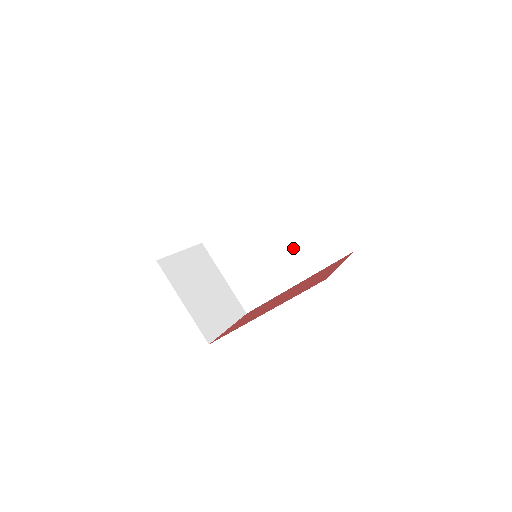
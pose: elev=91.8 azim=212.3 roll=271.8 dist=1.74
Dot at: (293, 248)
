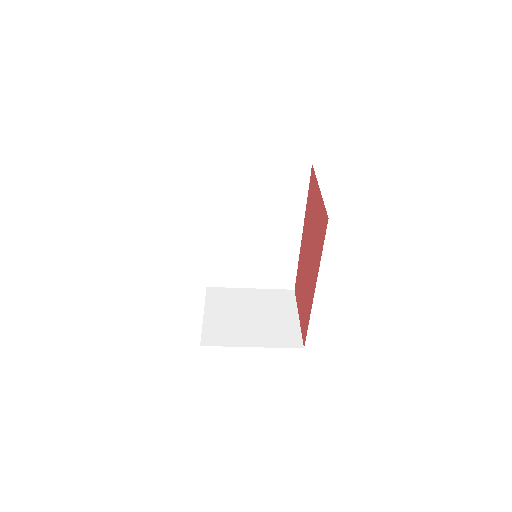
Dot at: (269, 215)
